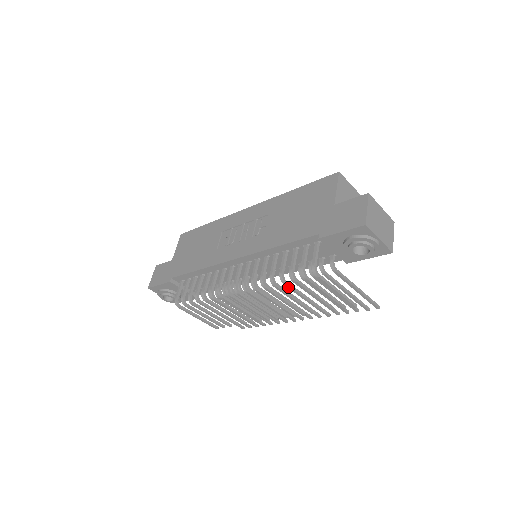
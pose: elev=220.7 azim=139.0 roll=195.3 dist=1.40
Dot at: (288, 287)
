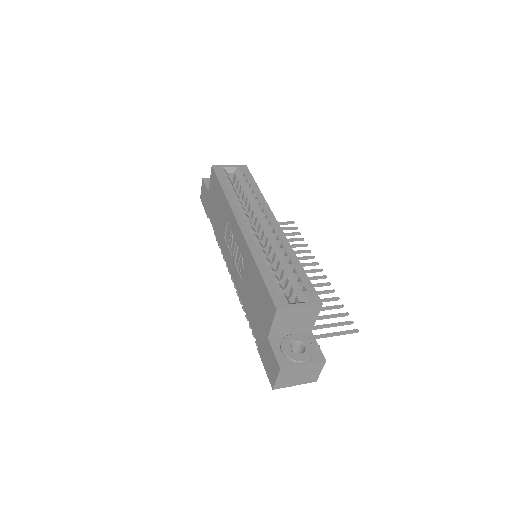
Dot at: occluded
